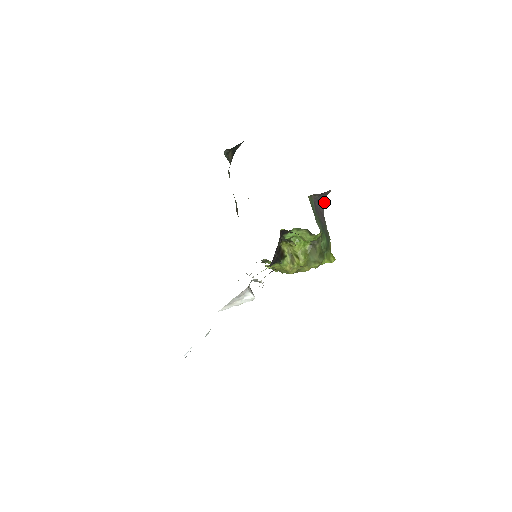
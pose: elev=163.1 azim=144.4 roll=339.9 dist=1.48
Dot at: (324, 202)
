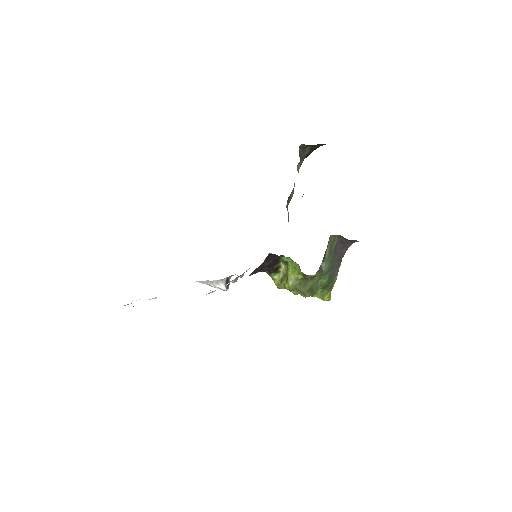
Dot at: (349, 246)
